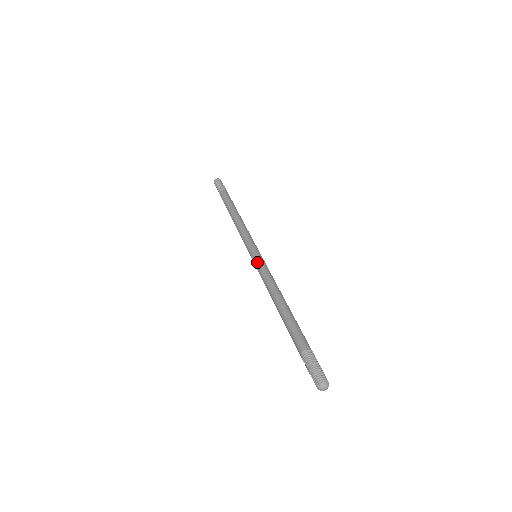
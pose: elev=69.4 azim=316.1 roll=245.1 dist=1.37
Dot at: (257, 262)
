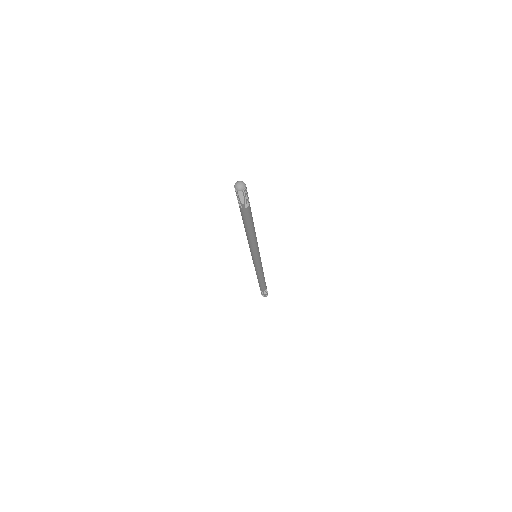
Dot at: occluded
